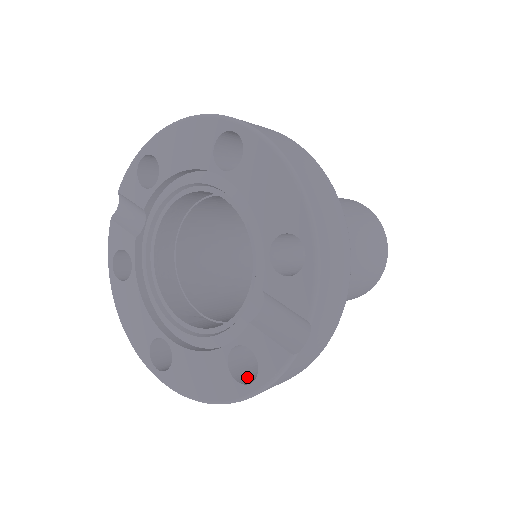
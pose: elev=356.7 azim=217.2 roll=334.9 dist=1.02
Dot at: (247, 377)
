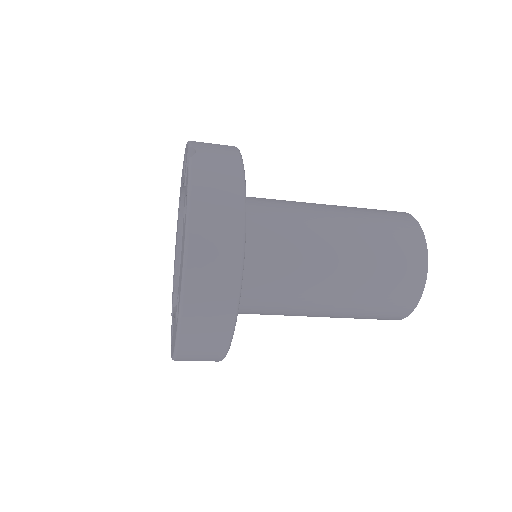
Dot at: occluded
